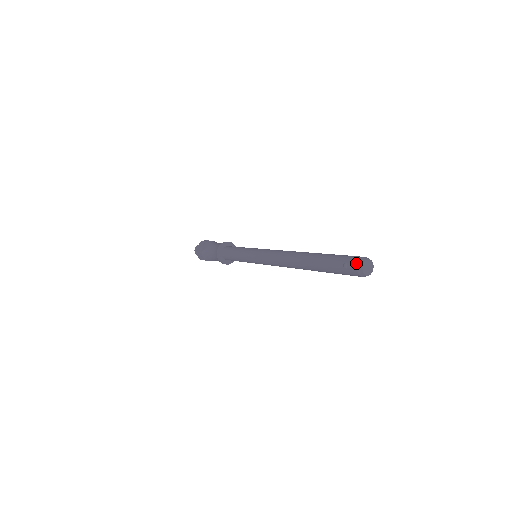
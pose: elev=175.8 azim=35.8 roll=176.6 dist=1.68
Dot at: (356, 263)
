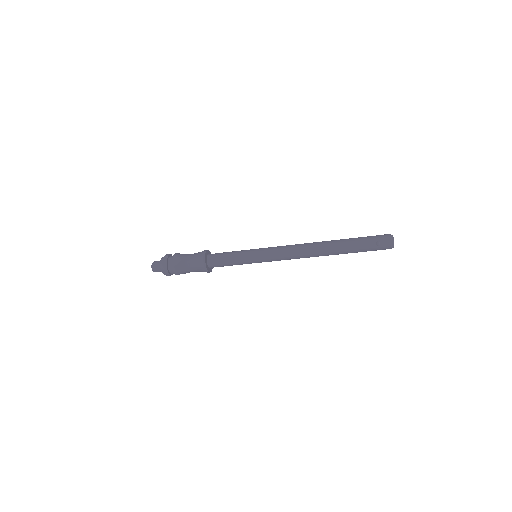
Dot at: (388, 240)
